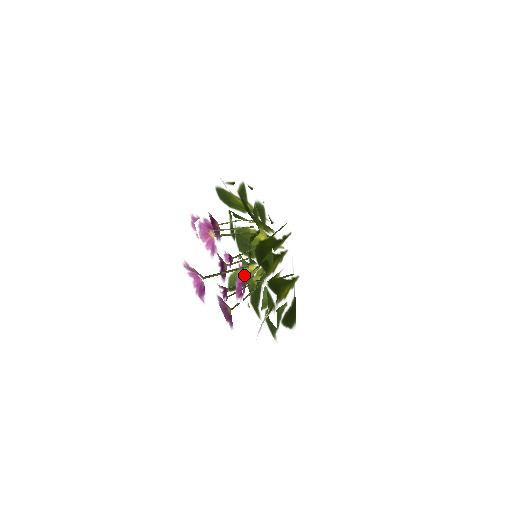
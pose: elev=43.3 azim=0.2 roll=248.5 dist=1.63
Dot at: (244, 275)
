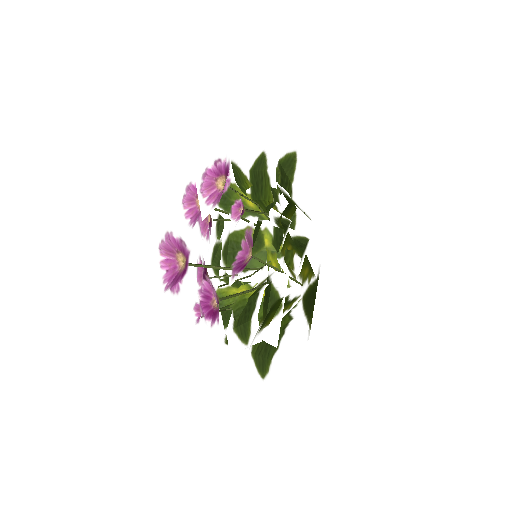
Dot at: (230, 292)
